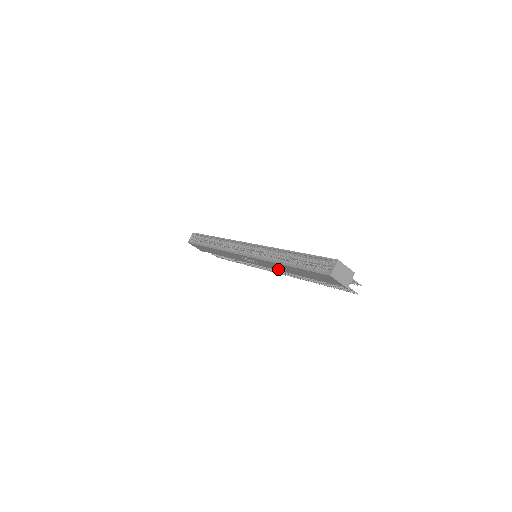
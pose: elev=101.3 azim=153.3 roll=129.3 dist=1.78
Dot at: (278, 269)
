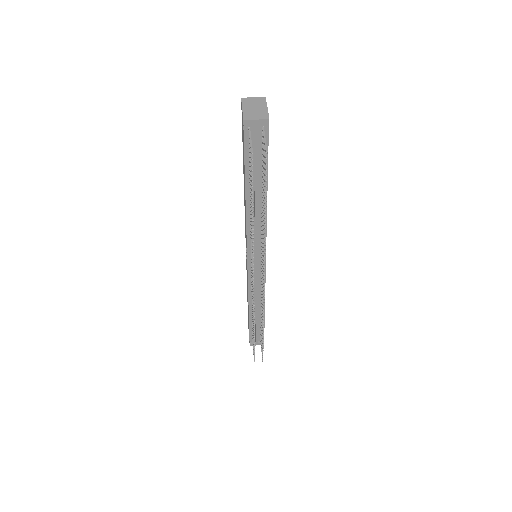
Dot at: occluded
